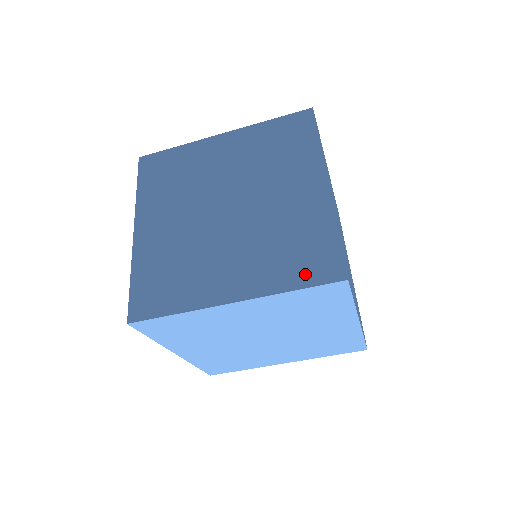
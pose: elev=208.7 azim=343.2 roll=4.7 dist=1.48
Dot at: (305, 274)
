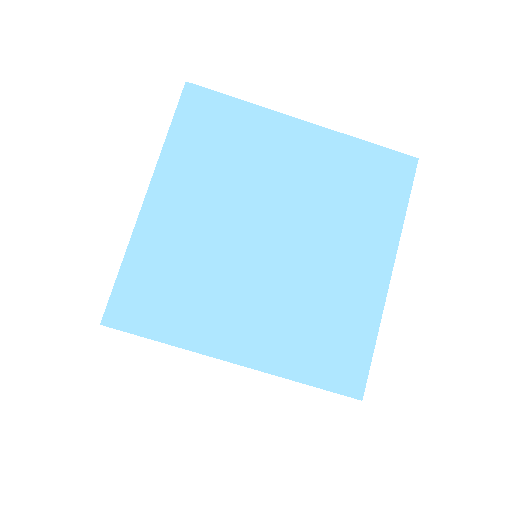
Dot at: occluded
